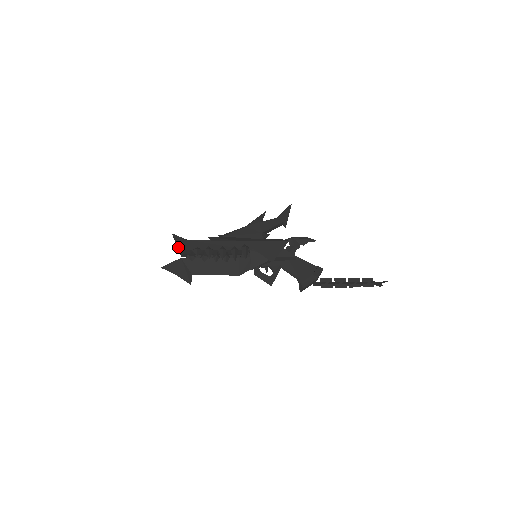
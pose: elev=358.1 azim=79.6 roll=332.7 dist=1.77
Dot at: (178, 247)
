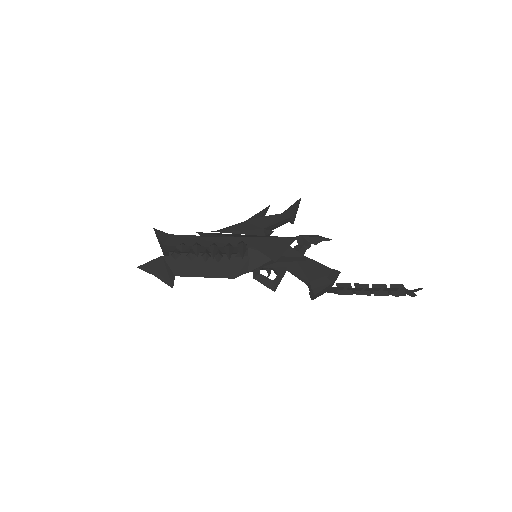
Dot at: (160, 244)
